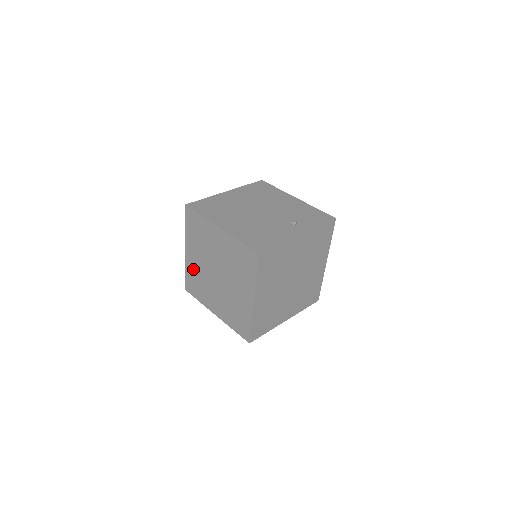
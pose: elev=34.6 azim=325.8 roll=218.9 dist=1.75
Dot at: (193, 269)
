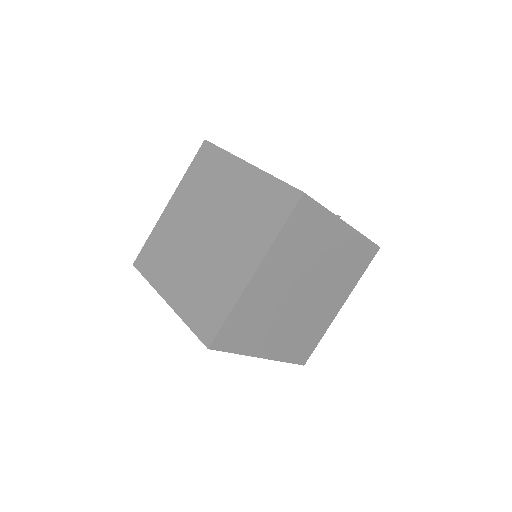
Dot at: (166, 230)
